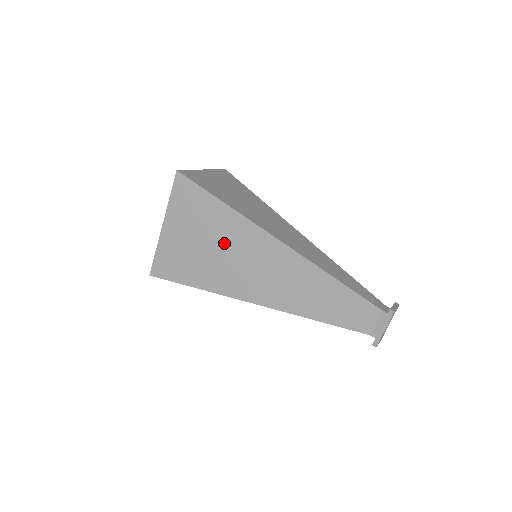
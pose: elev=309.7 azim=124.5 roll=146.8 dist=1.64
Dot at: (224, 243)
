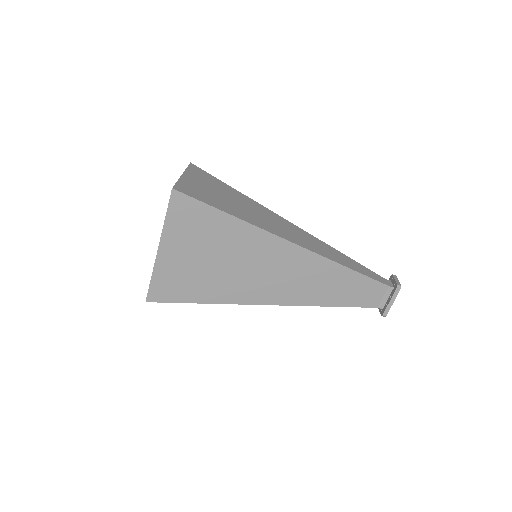
Dot at: (234, 255)
